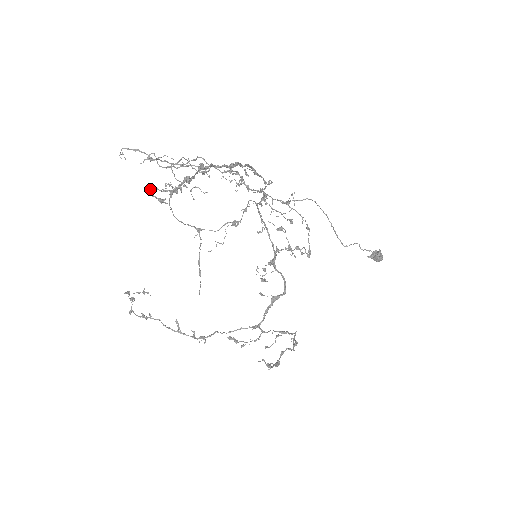
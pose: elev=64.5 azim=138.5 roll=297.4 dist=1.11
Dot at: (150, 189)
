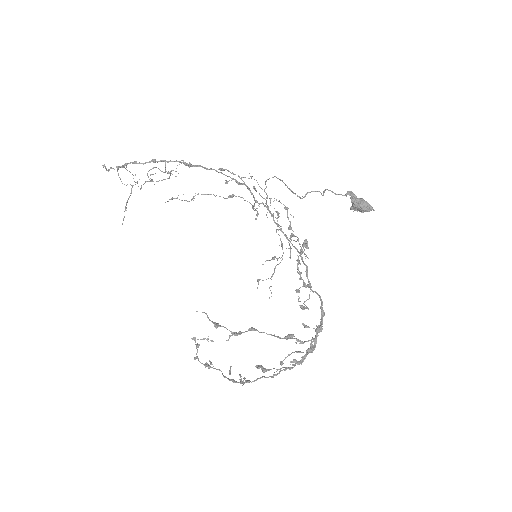
Dot at: (109, 169)
